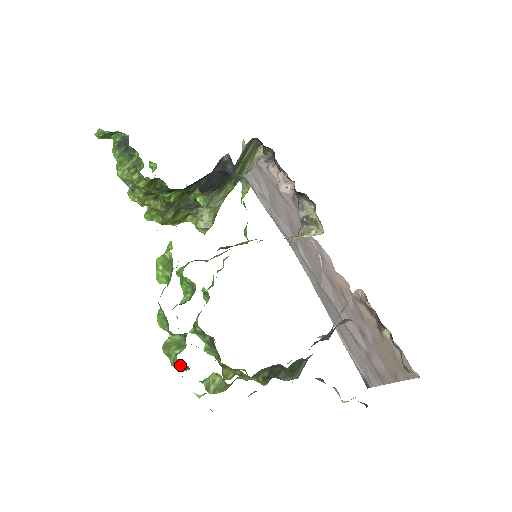
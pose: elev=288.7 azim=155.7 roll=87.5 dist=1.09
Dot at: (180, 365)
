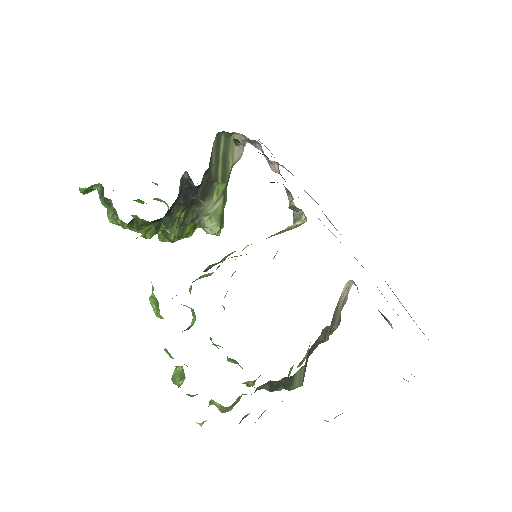
Dot at: (186, 394)
